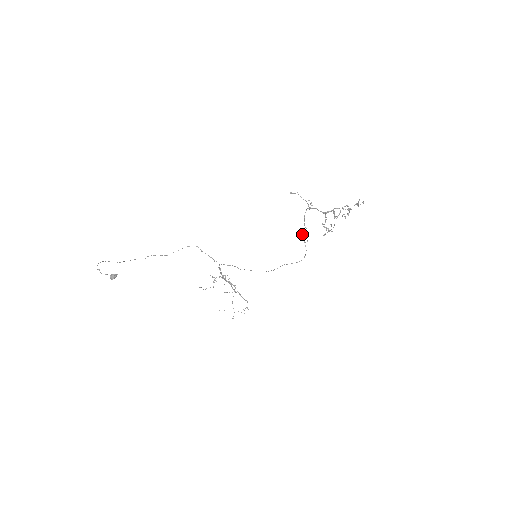
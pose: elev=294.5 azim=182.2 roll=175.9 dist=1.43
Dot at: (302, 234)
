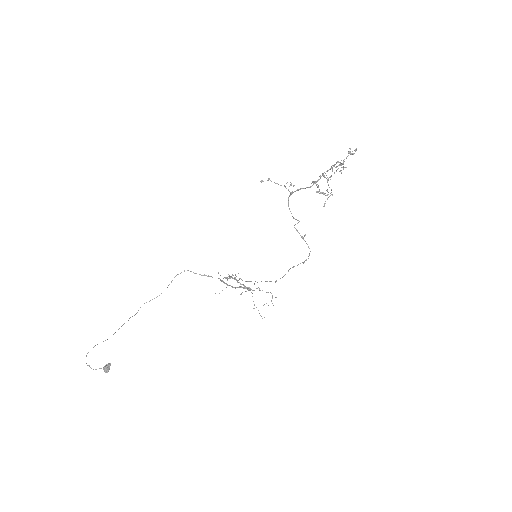
Dot at: occluded
